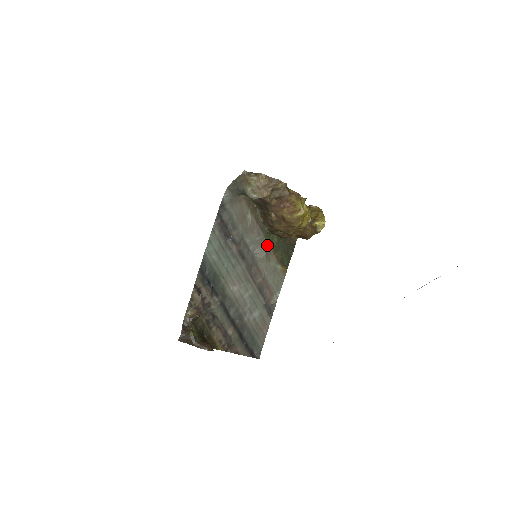
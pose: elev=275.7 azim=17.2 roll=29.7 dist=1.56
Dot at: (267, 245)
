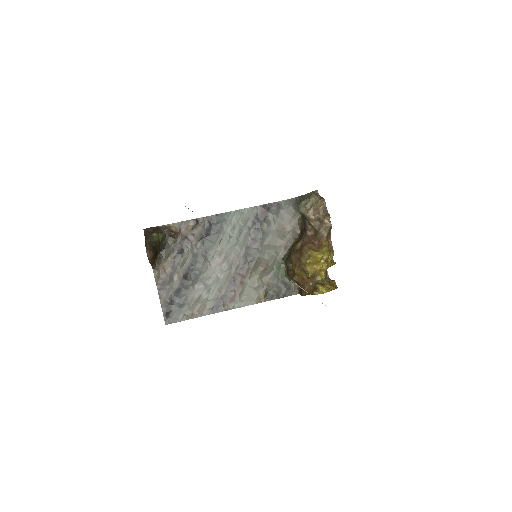
Dot at: (273, 266)
